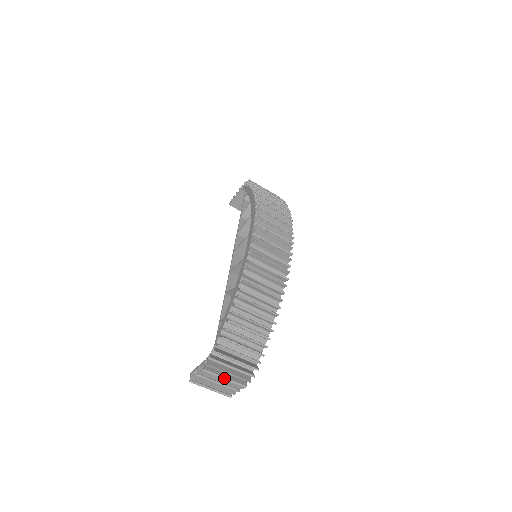
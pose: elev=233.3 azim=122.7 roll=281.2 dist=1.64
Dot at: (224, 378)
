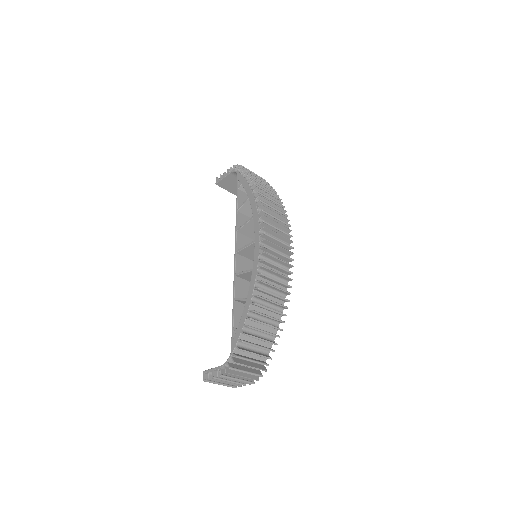
Dot at: (237, 380)
